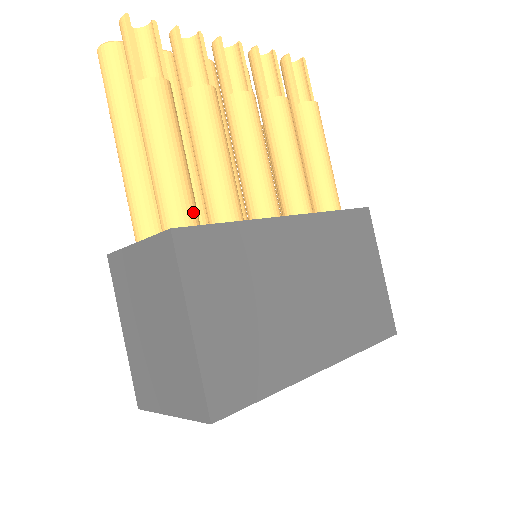
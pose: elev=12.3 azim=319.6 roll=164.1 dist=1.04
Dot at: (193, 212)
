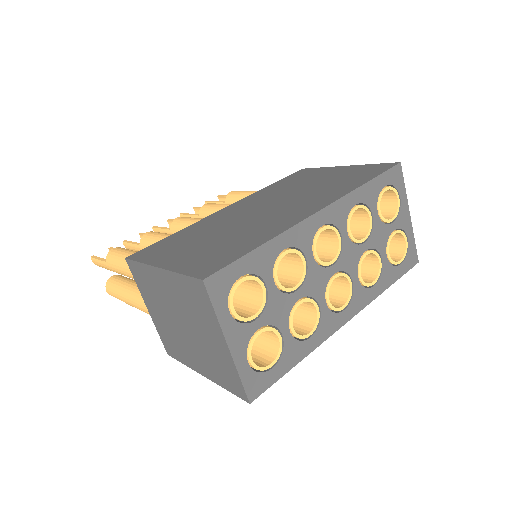
Dot at: occluded
